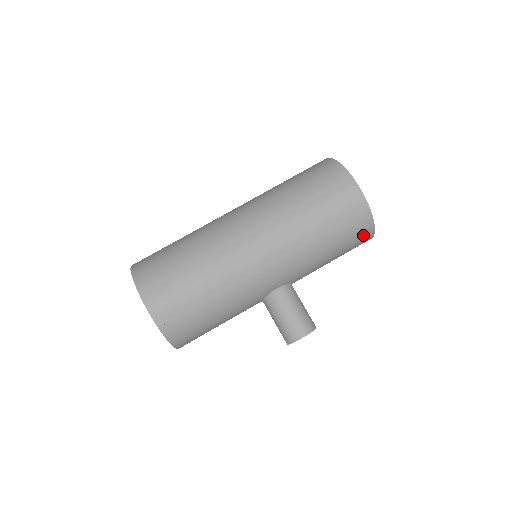
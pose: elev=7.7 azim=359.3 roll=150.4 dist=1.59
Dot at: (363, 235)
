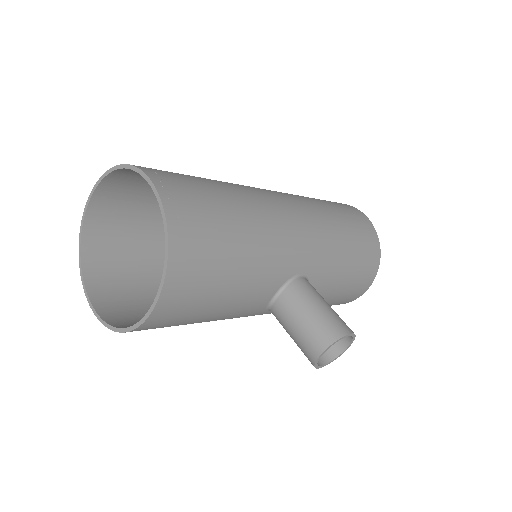
Dot at: (372, 265)
